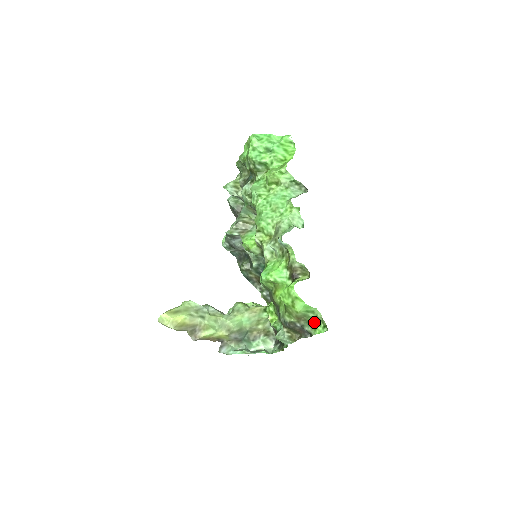
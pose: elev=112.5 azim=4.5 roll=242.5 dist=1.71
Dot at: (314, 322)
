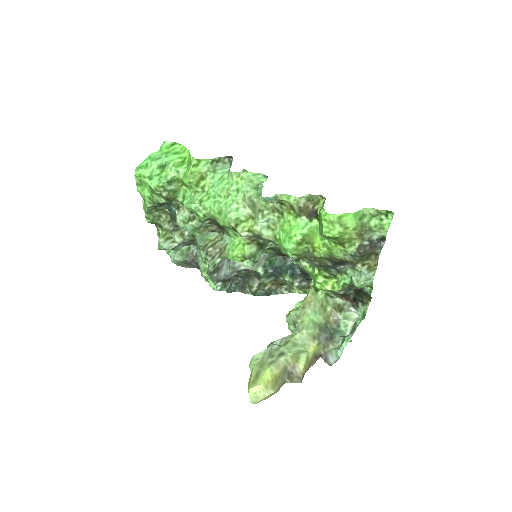
Dot at: (374, 223)
